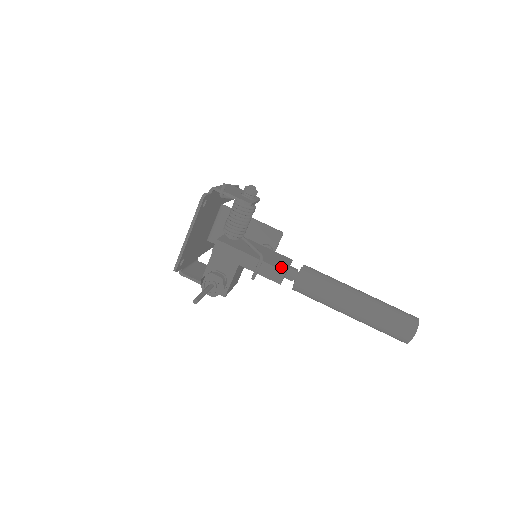
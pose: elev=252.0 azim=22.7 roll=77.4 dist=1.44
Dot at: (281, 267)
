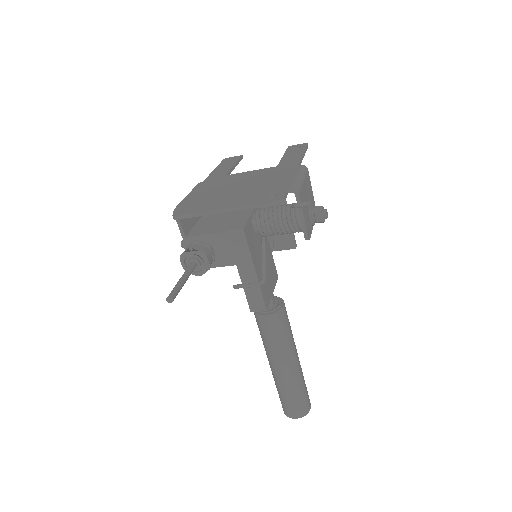
Dot at: (267, 299)
